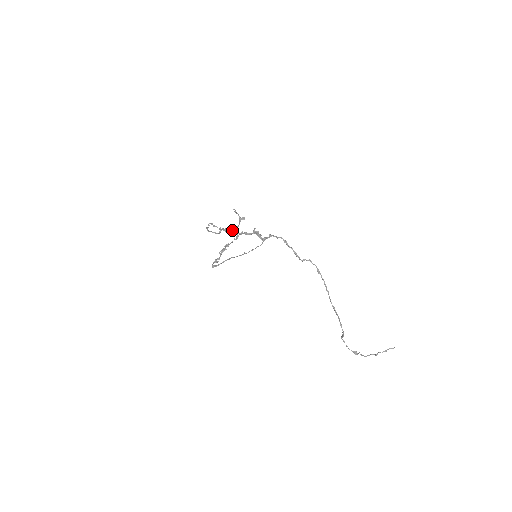
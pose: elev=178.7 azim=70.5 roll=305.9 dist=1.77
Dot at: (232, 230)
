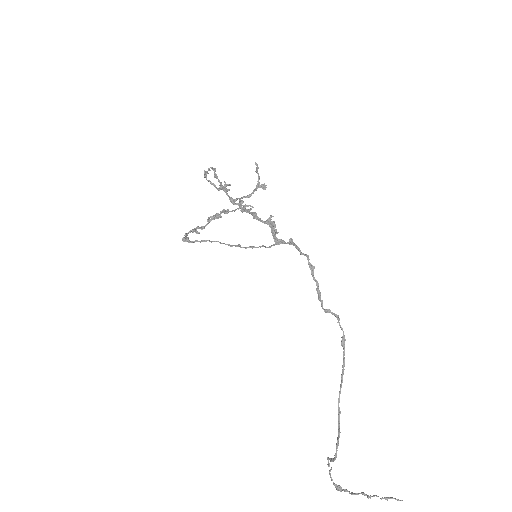
Dot at: occluded
